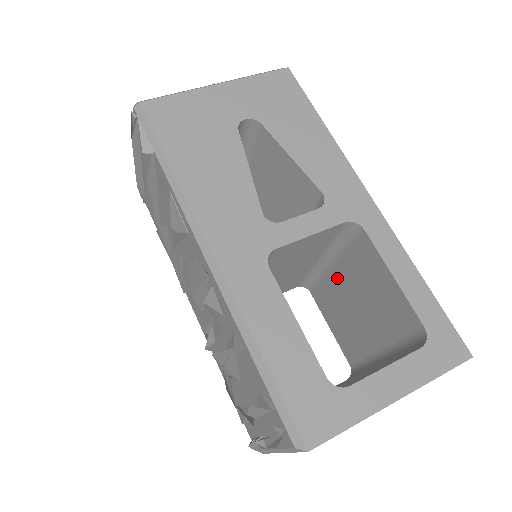
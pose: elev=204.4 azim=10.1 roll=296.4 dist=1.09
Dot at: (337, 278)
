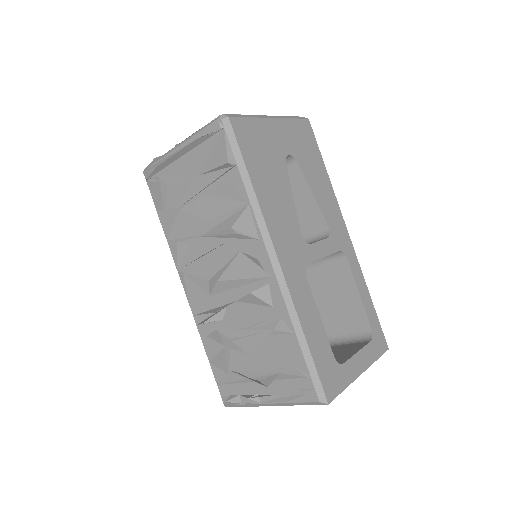
Dot at: occluded
